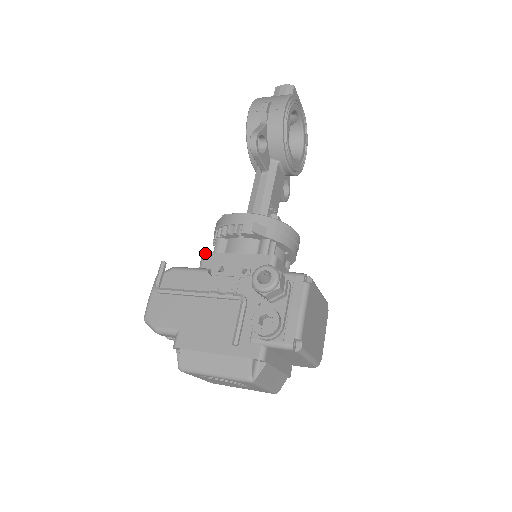
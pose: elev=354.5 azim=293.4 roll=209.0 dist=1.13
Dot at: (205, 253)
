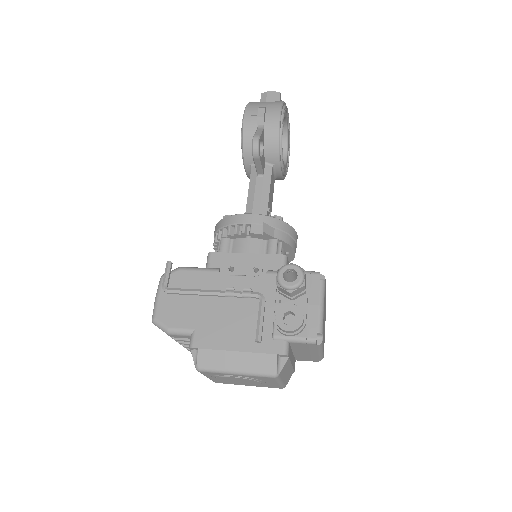
Dot at: (212, 253)
